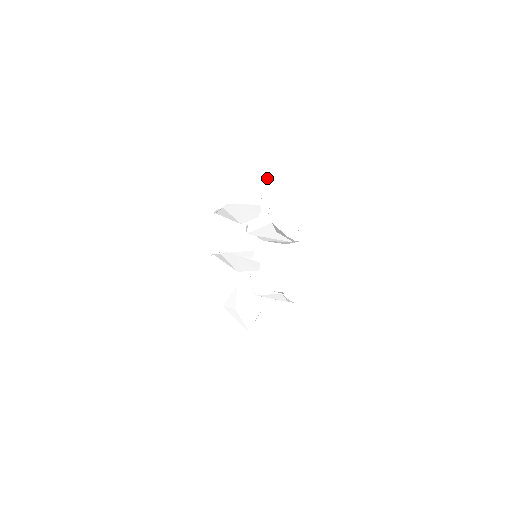
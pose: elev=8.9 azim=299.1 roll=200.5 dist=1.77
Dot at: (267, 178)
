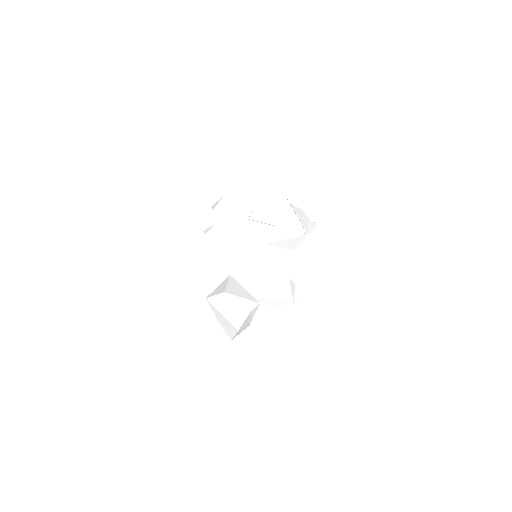
Dot at: (276, 194)
